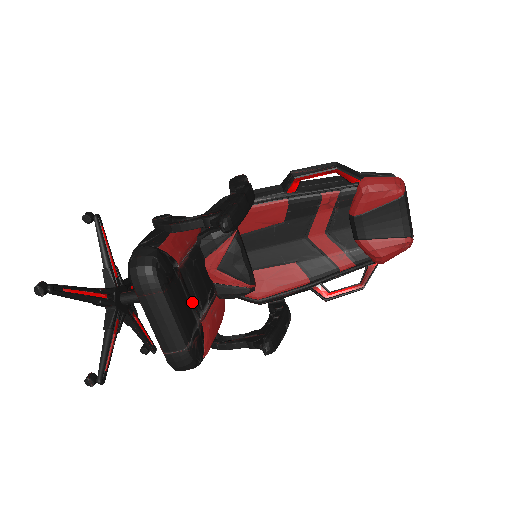
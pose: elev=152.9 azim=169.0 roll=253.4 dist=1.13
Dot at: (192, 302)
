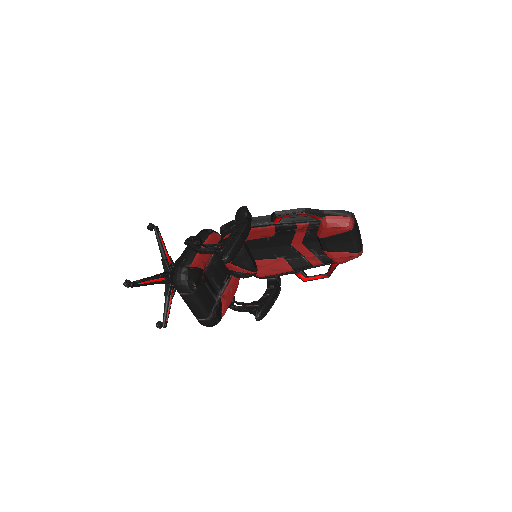
Dot at: (213, 289)
